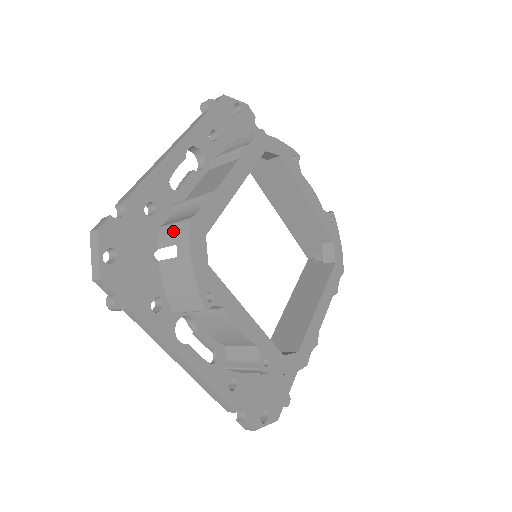
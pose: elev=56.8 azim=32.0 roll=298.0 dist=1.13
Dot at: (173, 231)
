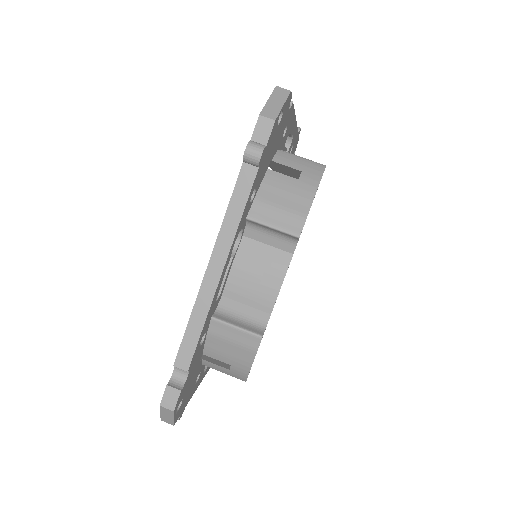
Dot at: (300, 161)
